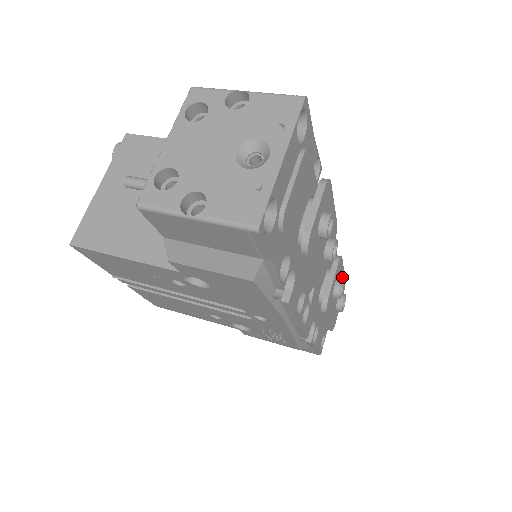
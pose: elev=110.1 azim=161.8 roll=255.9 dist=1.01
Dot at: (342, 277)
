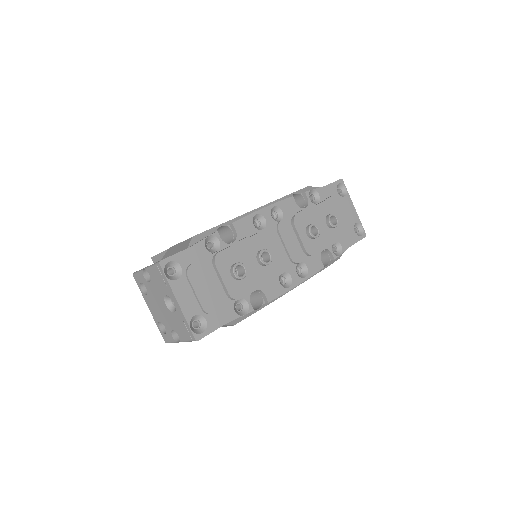
Dot at: (316, 211)
